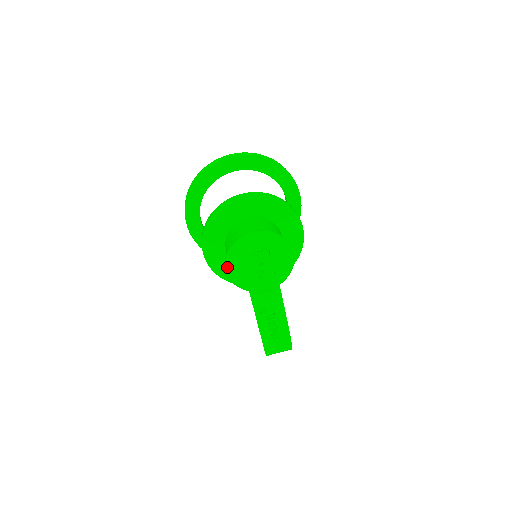
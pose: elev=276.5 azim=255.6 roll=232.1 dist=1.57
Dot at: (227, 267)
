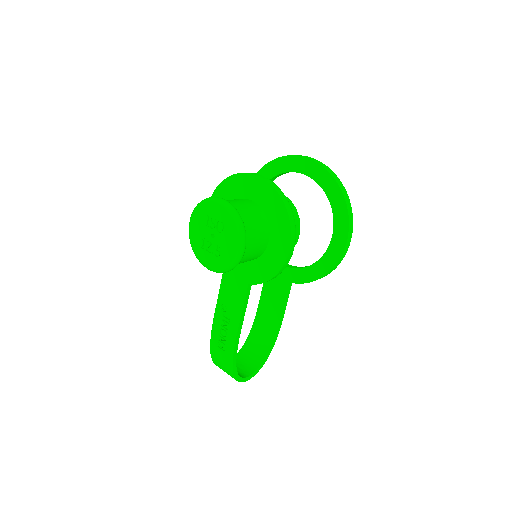
Dot at: (191, 217)
